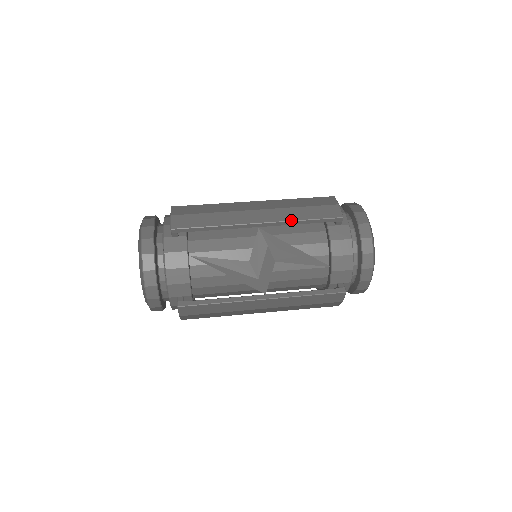
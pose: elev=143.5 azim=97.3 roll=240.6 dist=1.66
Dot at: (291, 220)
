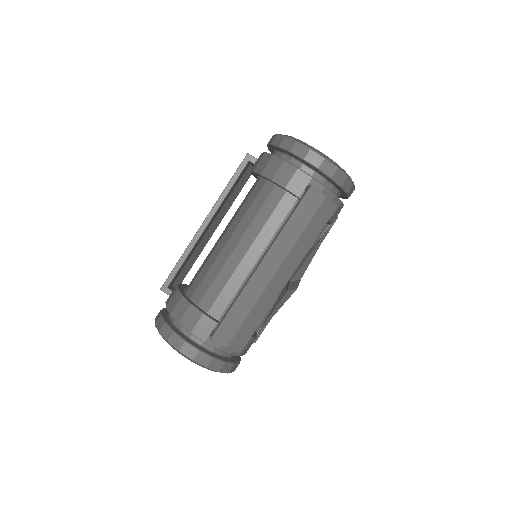
Dot at: occluded
